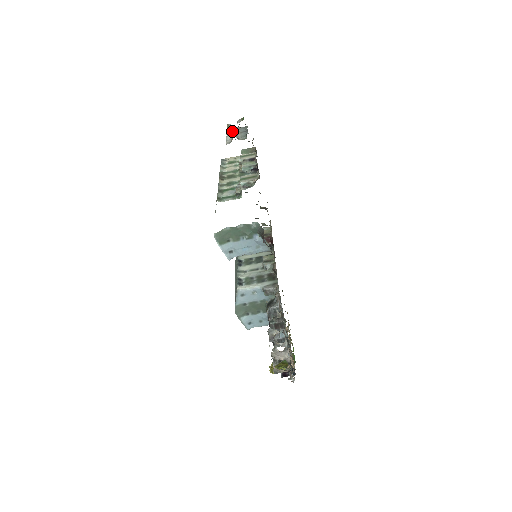
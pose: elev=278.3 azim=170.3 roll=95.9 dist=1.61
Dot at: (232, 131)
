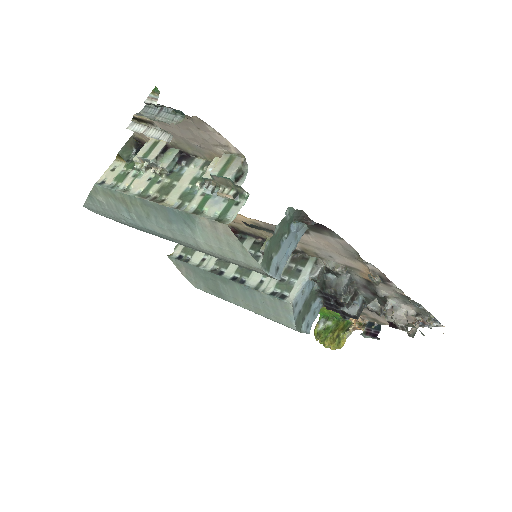
Dot at: (154, 120)
